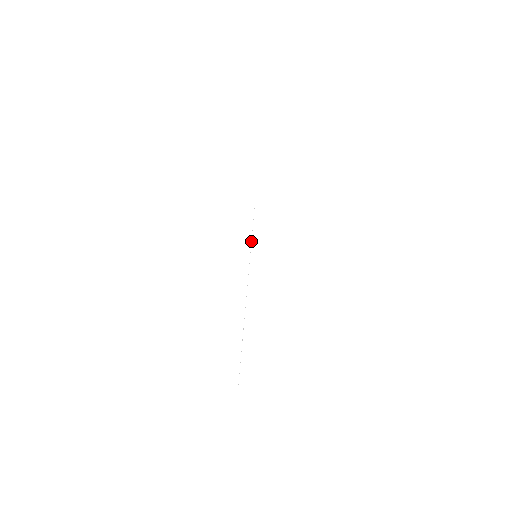
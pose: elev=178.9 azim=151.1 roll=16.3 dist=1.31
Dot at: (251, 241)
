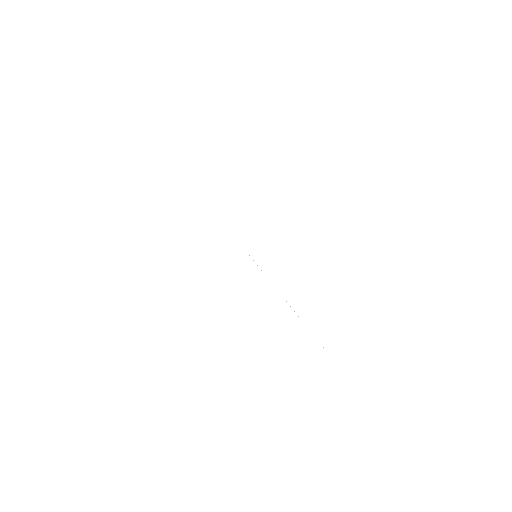
Dot at: occluded
